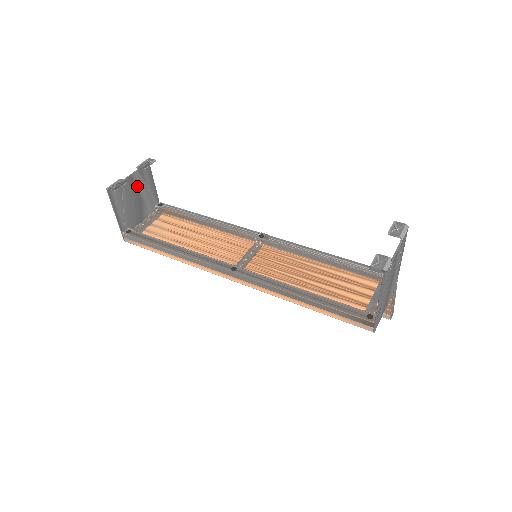
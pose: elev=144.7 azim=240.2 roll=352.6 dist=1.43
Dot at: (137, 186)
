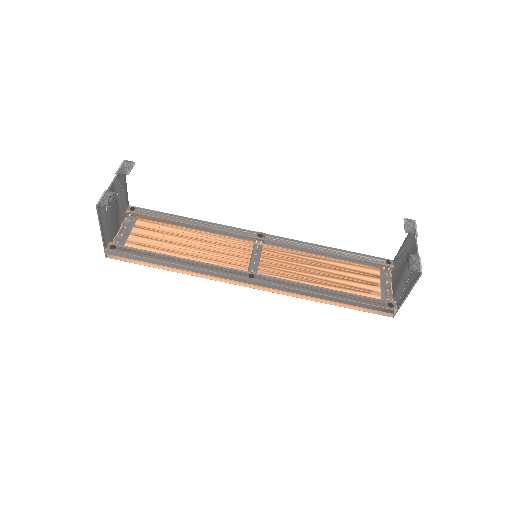
Dot at: occluded
